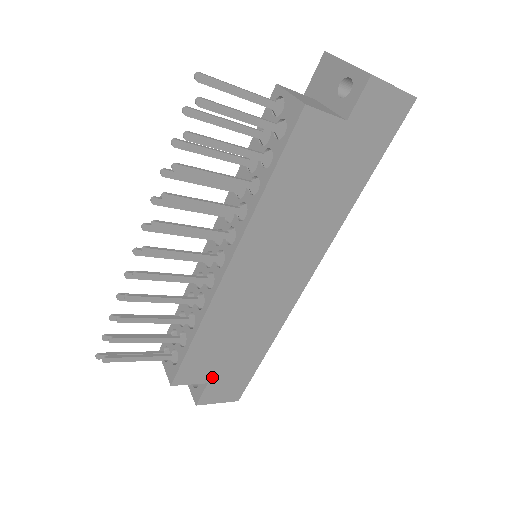
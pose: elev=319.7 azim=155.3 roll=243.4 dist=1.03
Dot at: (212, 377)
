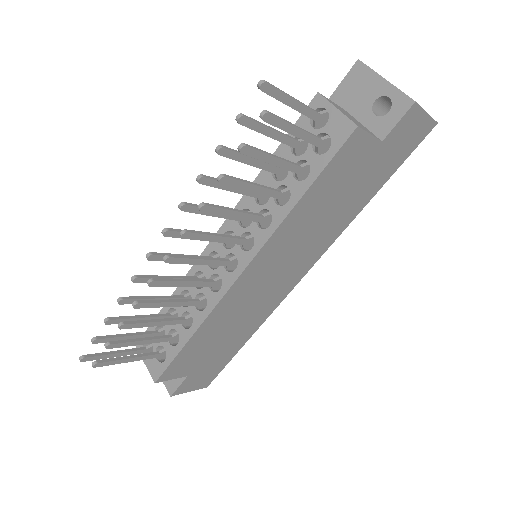
Dot at: (193, 370)
